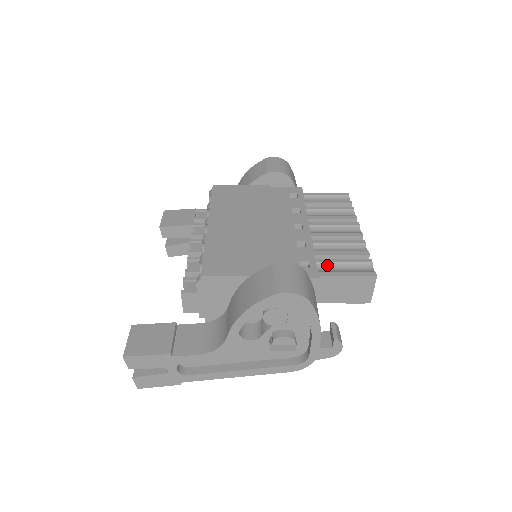
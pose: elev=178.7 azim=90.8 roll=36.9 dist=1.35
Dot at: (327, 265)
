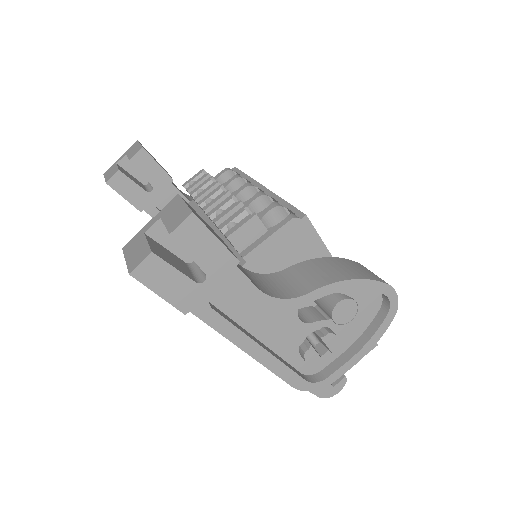
Dot at: occluded
